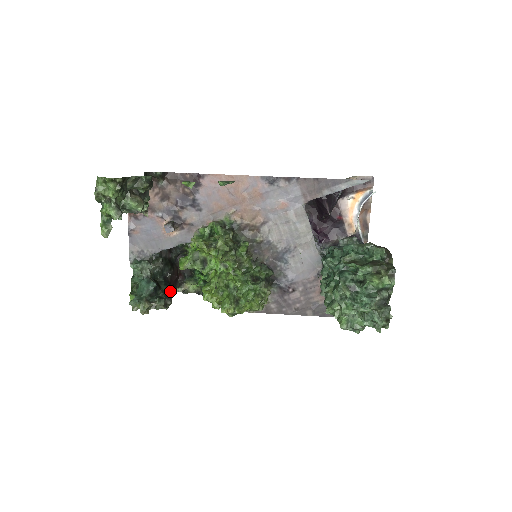
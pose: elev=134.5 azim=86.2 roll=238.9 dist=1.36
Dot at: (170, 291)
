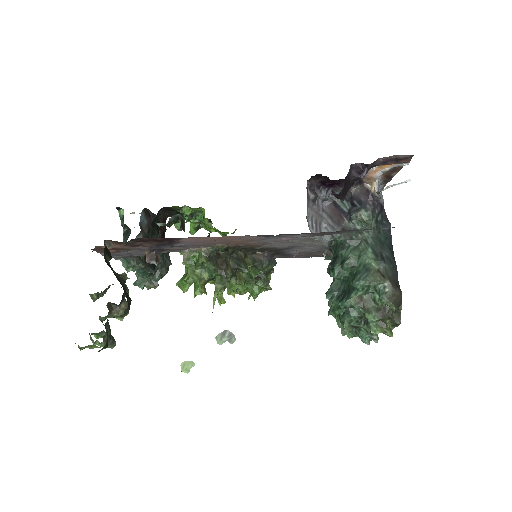
Dot at: occluded
